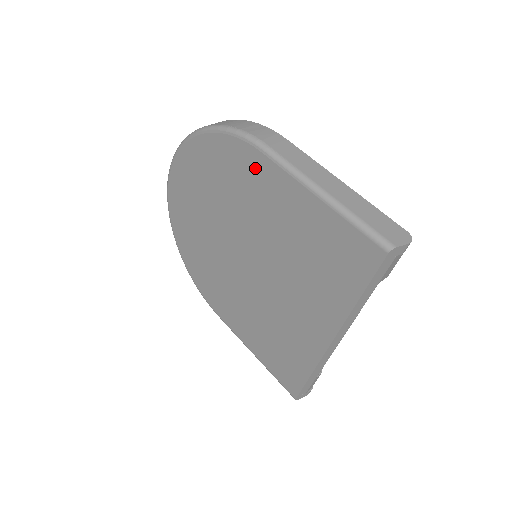
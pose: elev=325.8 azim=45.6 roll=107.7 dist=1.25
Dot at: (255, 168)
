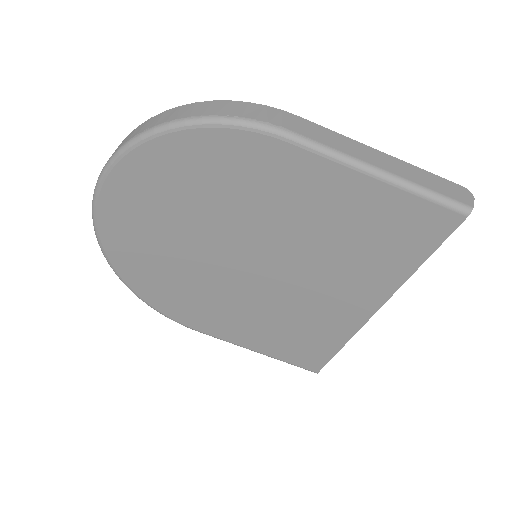
Dot at: (274, 162)
